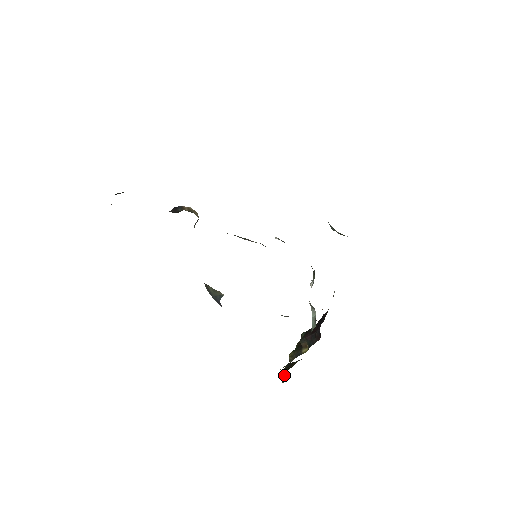
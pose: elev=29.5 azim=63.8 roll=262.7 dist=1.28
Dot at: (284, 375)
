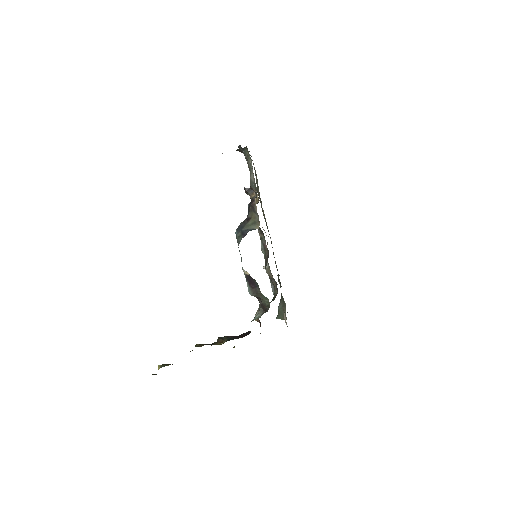
Dot at: (167, 365)
